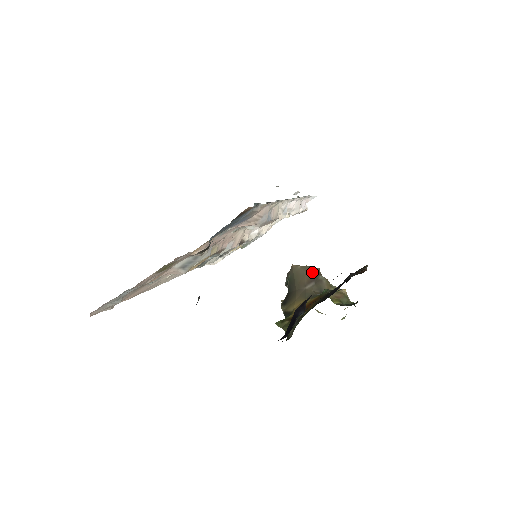
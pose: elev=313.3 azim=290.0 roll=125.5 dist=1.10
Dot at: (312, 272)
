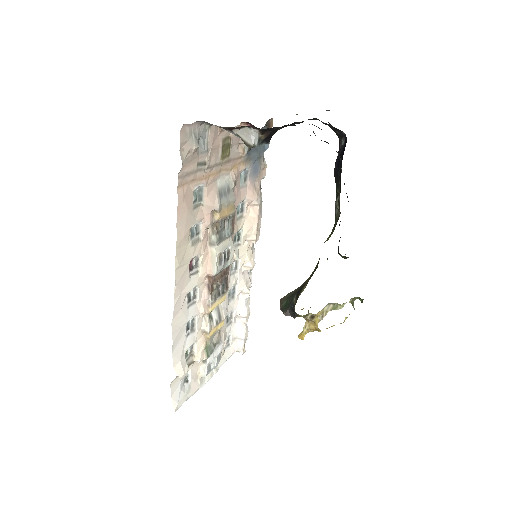
Dot at: occluded
